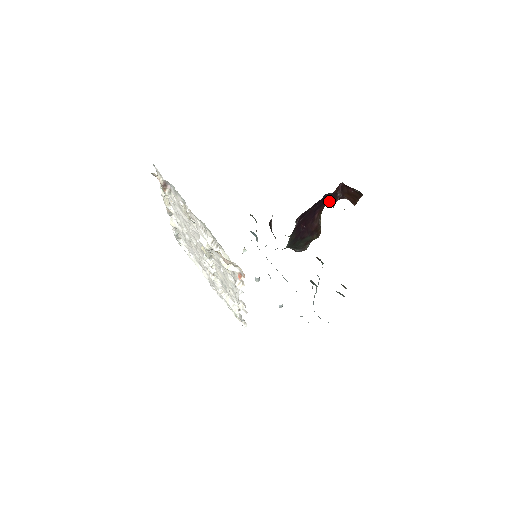
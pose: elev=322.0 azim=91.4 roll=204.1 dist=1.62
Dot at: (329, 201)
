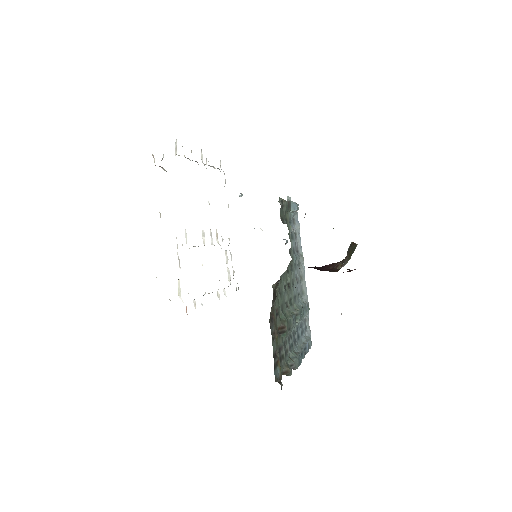
Dot at: occluded
